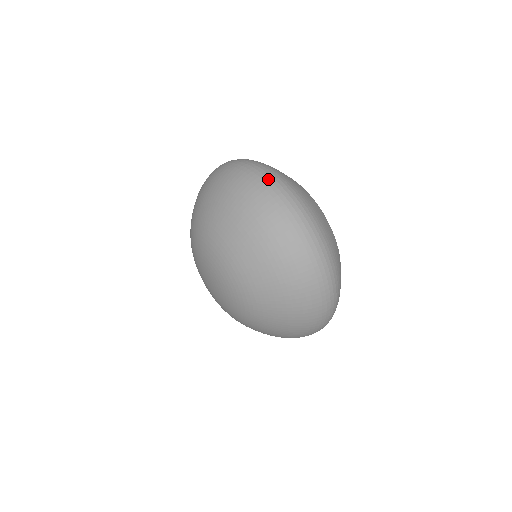
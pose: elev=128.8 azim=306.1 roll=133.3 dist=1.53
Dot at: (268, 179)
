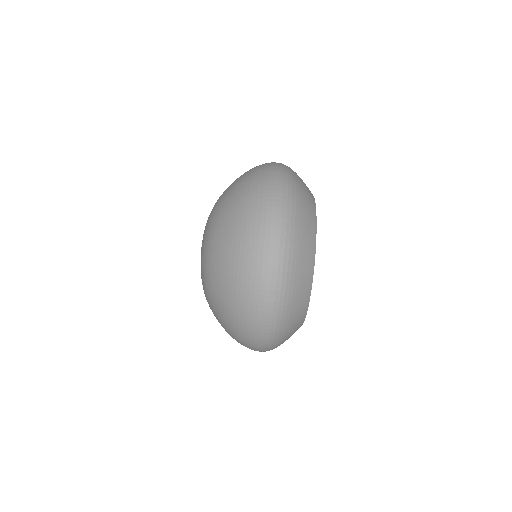
Dot at: (271, 275)
